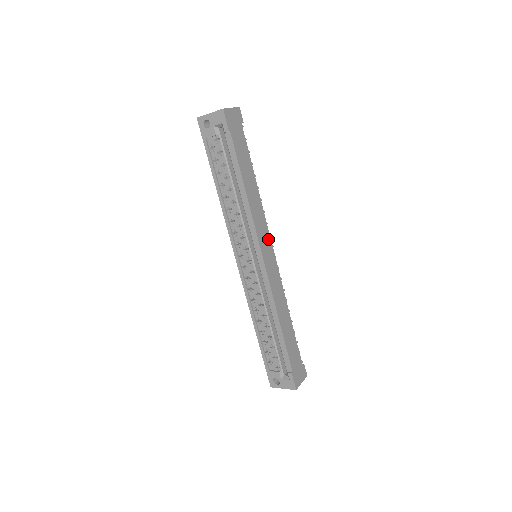
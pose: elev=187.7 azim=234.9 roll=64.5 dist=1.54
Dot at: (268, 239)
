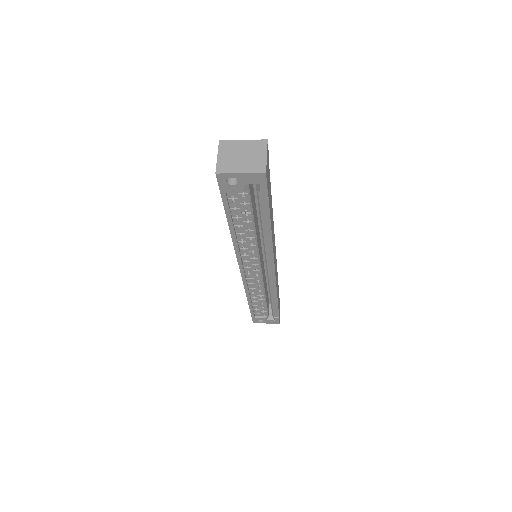
Dot at: occluded
